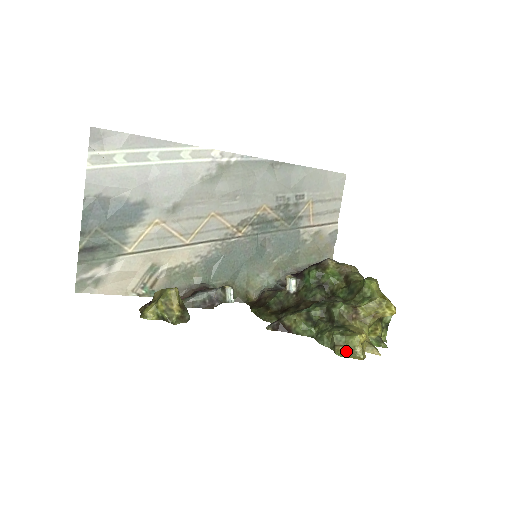
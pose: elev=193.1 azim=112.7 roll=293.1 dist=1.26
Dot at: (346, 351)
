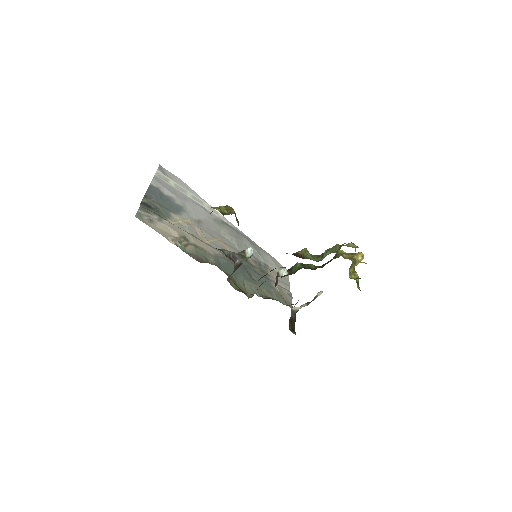
Dot at: (349, 246)
